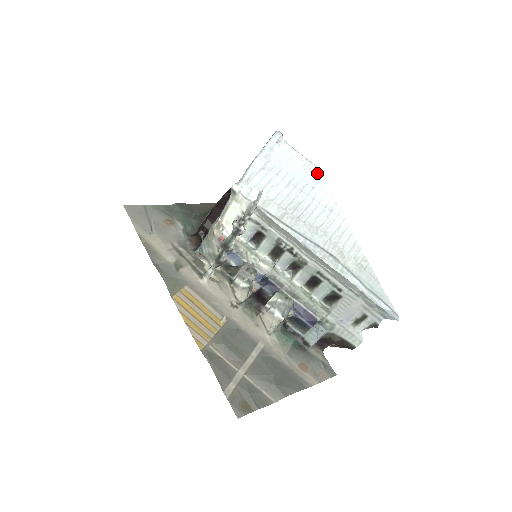
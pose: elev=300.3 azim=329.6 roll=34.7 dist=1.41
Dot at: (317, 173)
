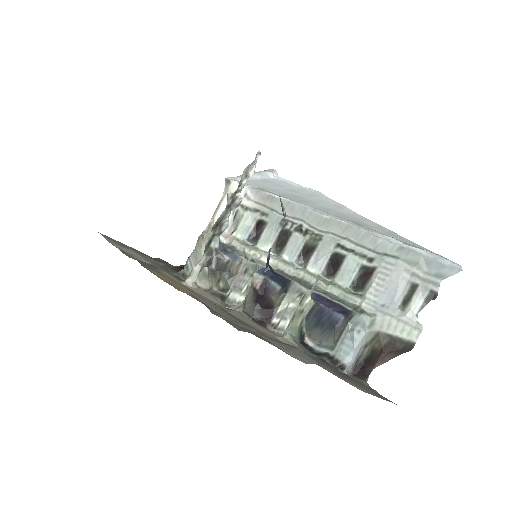
Dot at: (318, 193)
